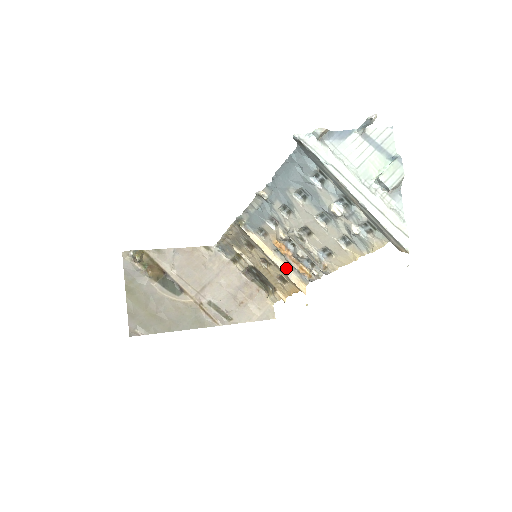
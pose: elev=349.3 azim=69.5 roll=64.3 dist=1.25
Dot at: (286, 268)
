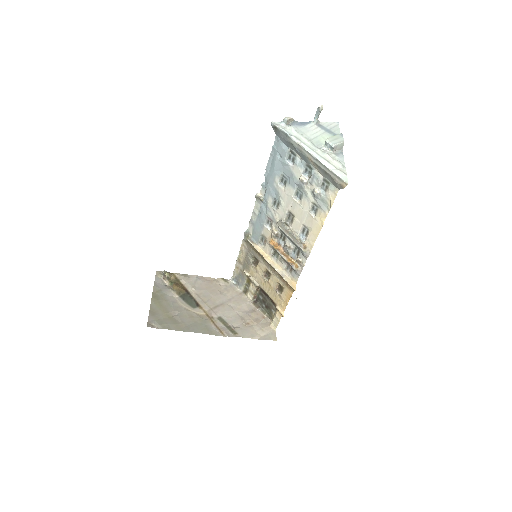
Dot at: (281, 270)
